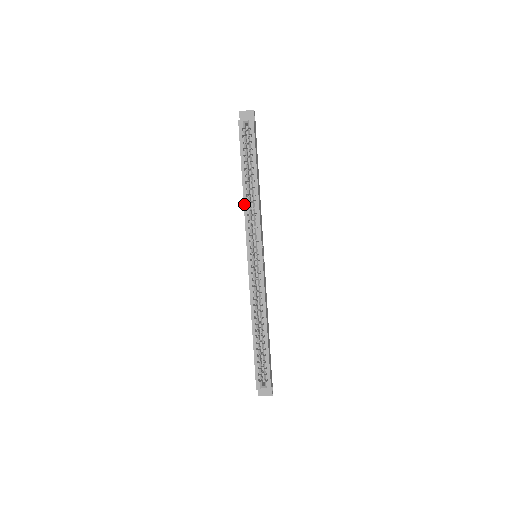
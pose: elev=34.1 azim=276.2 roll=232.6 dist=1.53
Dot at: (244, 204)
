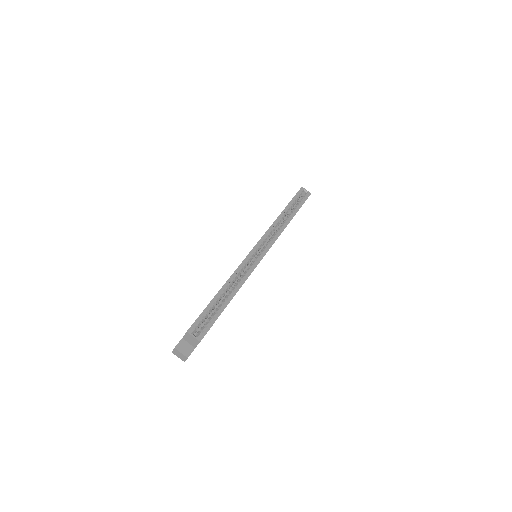
Dot at: (276, 220)
